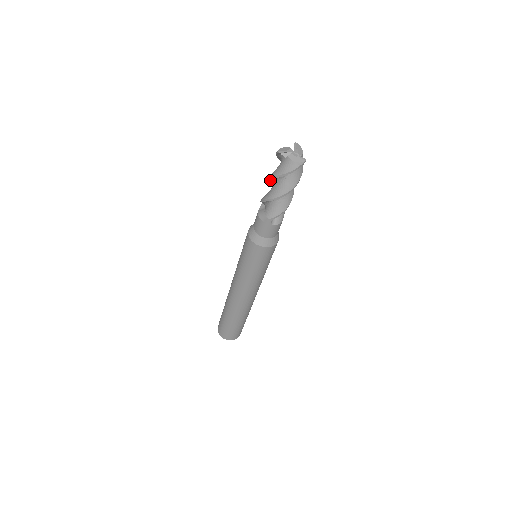
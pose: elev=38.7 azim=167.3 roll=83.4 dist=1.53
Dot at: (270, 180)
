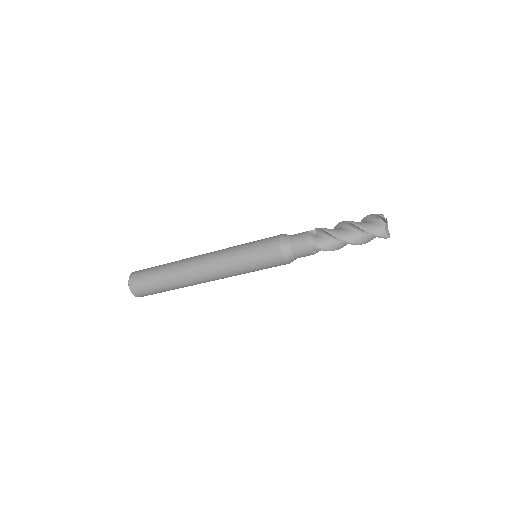
Dot at: (347, 223)
